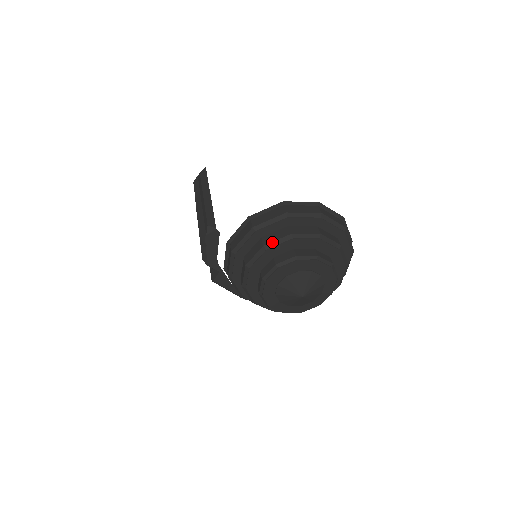
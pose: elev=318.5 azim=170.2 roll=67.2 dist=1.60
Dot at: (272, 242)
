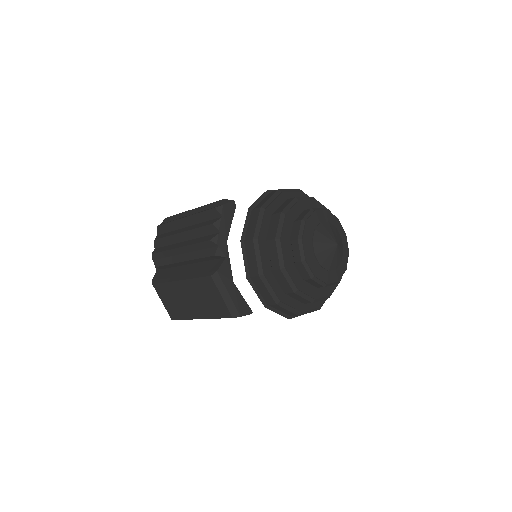
Dot at: (301, 197)
